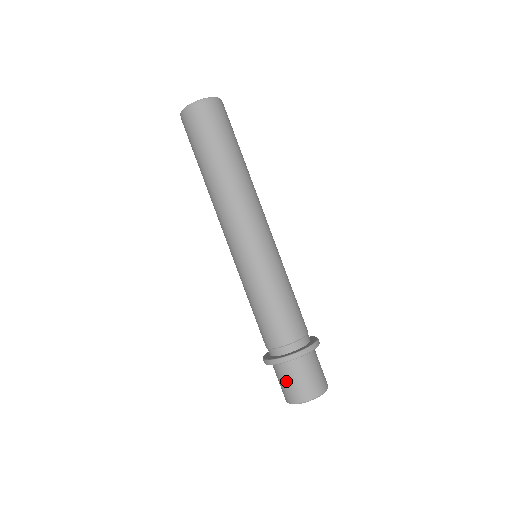
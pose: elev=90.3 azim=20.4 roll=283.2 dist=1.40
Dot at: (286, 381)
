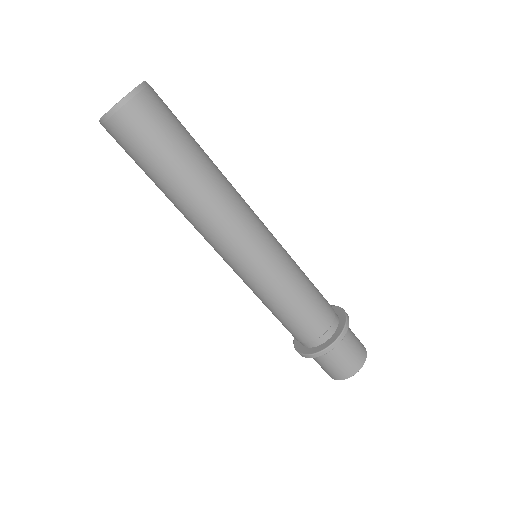
Dot at: (324, 365)
